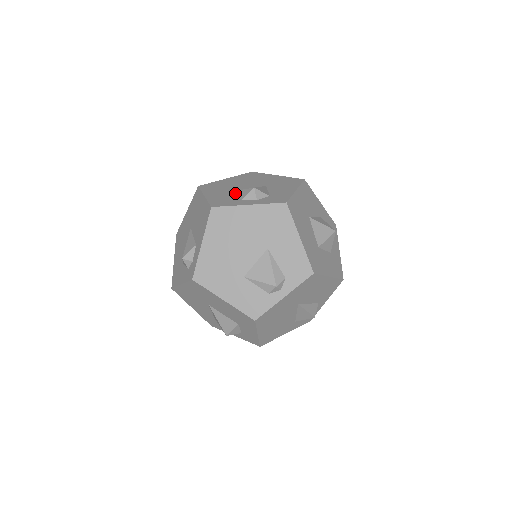
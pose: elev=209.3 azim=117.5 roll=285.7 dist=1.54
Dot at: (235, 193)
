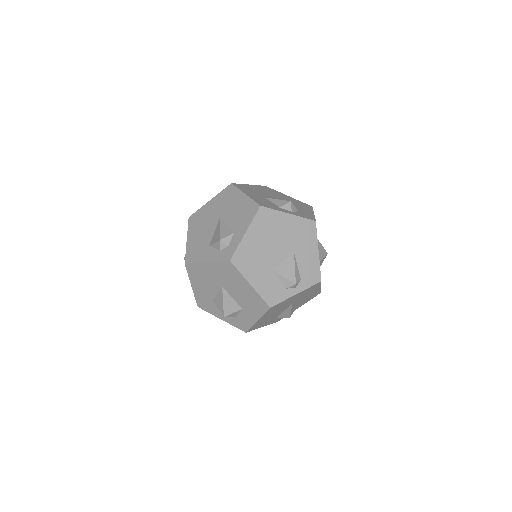
Dot at: (269, 200)
